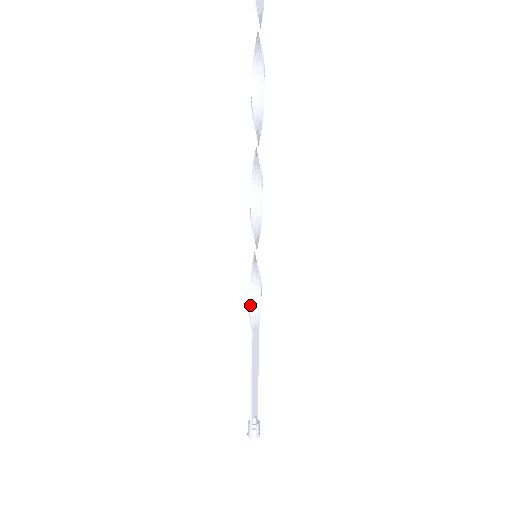
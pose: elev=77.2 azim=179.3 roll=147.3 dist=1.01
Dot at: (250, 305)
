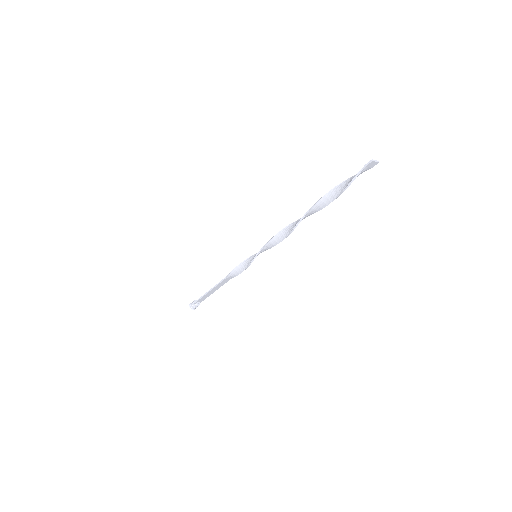
Dot at: (235, 269)
